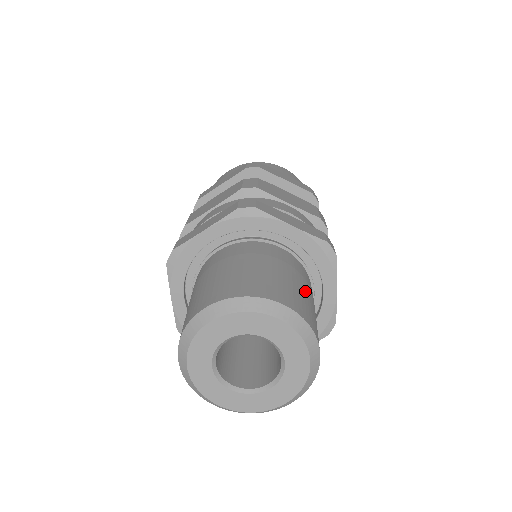
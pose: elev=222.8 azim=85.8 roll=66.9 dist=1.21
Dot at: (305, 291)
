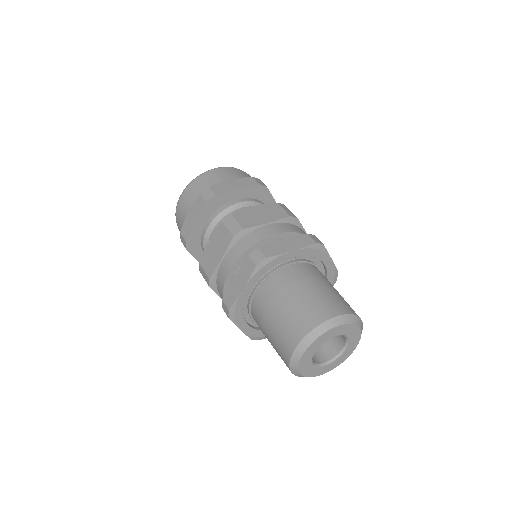
Dot at: occluded
